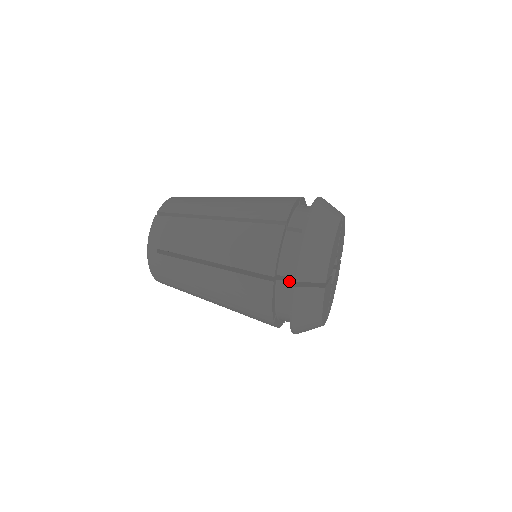
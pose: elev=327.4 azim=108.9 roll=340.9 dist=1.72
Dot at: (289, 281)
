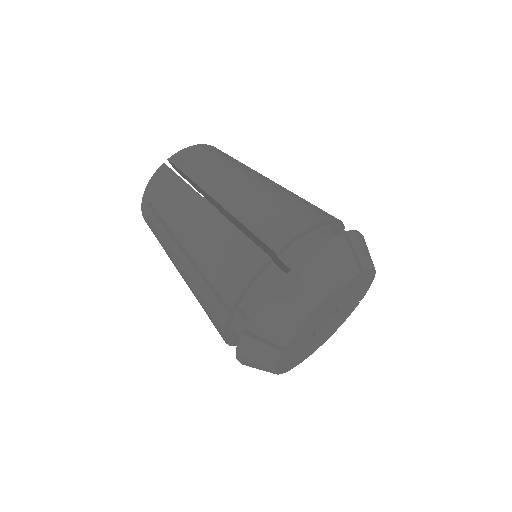
Dot at: occluded
